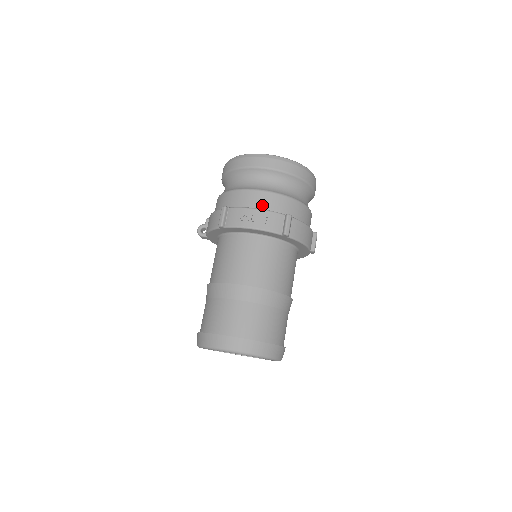
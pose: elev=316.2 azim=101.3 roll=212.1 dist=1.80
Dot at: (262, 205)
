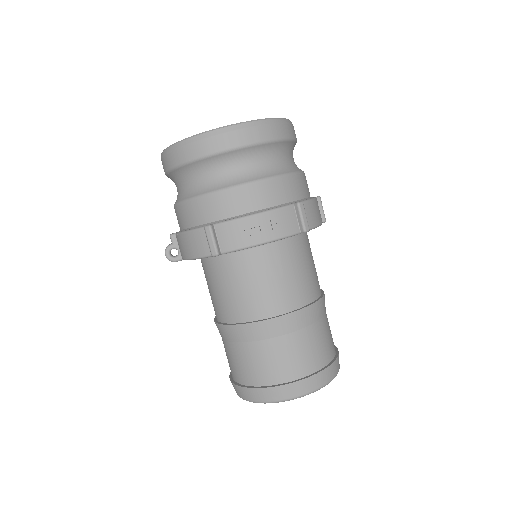
Dot at: (259, 204)
